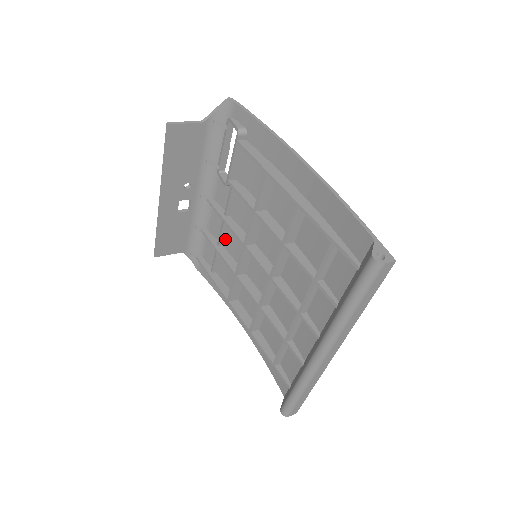
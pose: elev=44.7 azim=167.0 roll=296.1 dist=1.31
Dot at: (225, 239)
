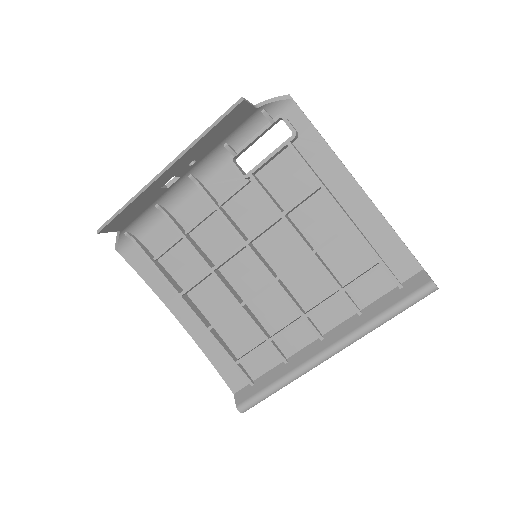
Dot at: (198, 228)
